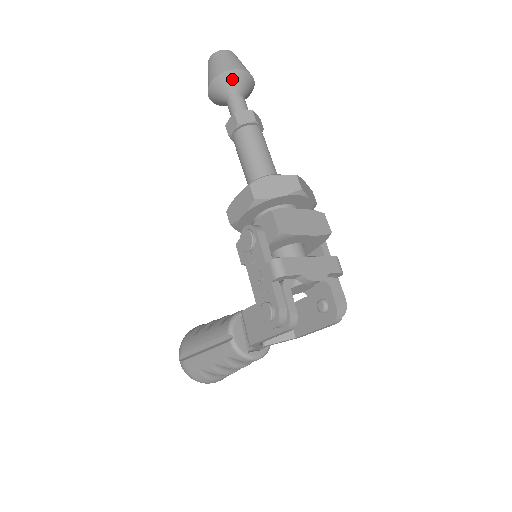
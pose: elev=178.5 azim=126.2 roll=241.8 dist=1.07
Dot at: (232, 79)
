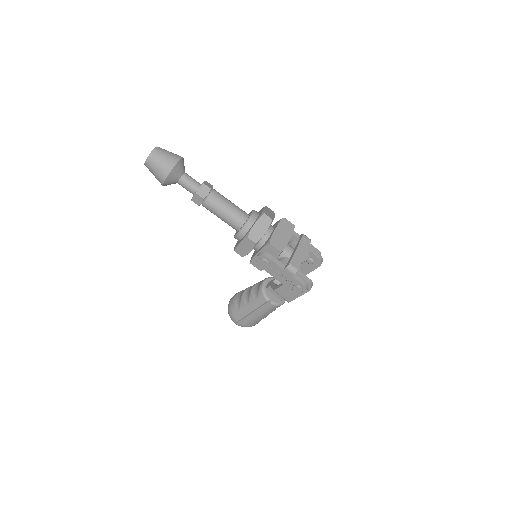
Dot at: (176, 171)
